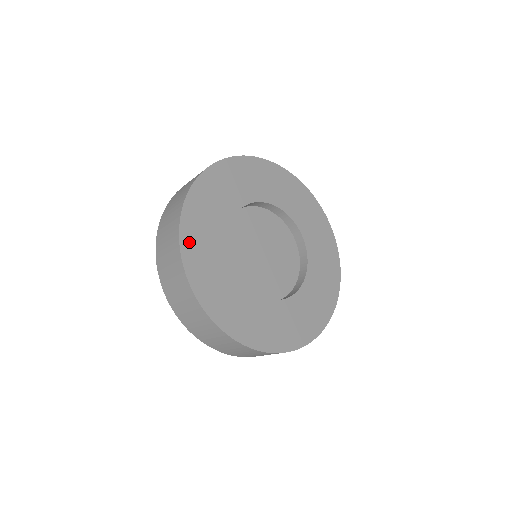
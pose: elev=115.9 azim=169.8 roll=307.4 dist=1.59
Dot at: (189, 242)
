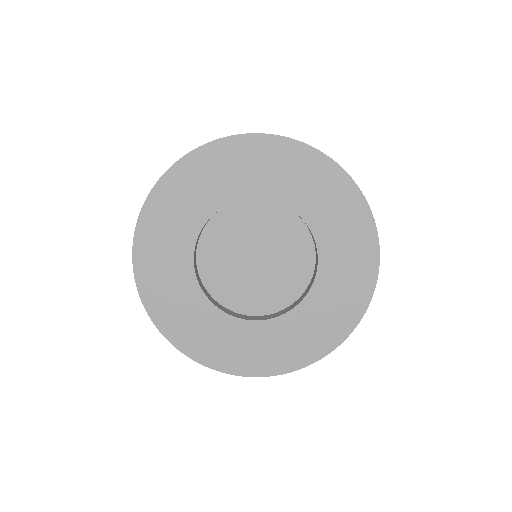
Dot at: (165, 192)
